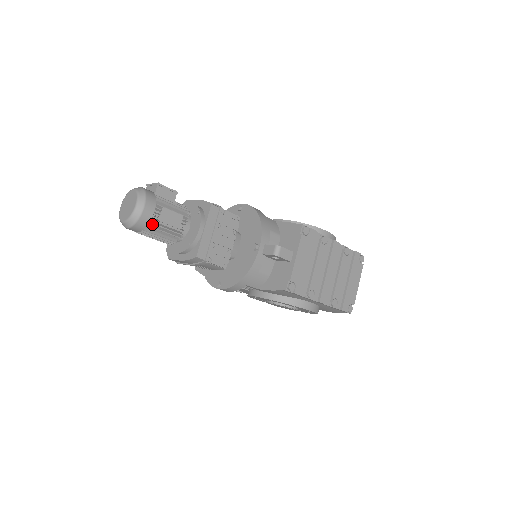
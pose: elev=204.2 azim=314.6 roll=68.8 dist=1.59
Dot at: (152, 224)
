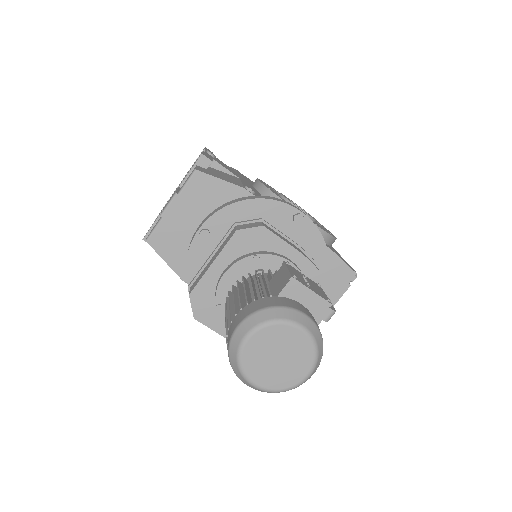
Dot at: occluded
